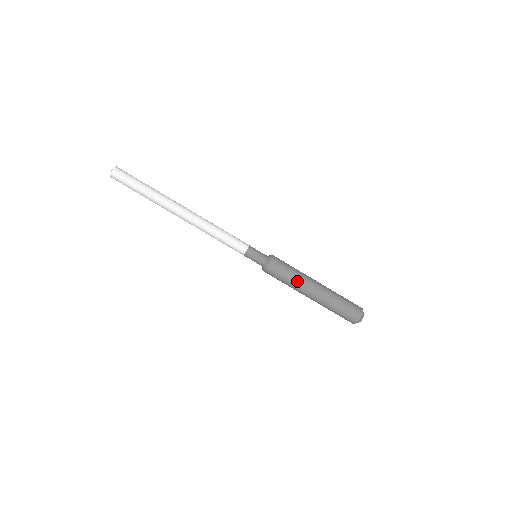
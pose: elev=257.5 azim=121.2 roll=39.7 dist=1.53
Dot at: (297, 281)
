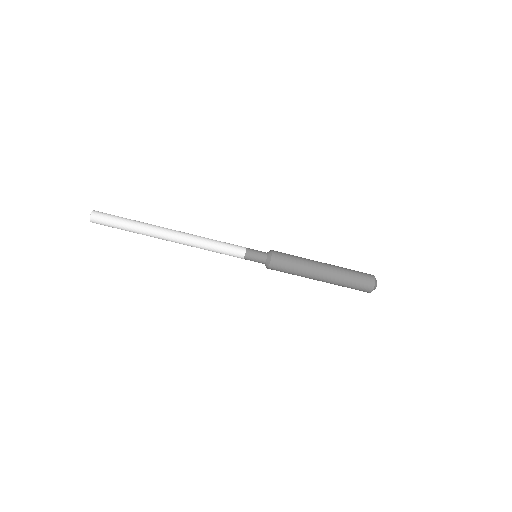
Dot at: occluded
